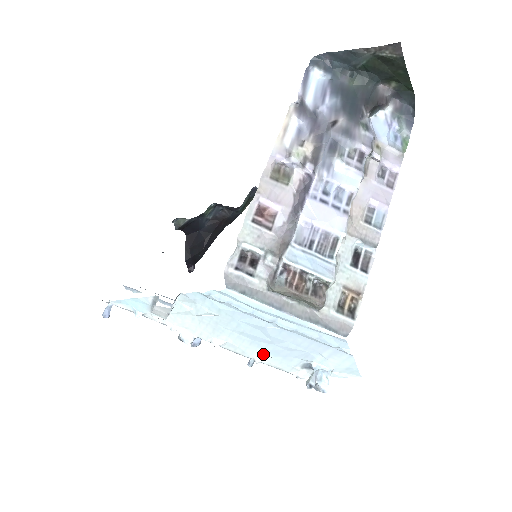
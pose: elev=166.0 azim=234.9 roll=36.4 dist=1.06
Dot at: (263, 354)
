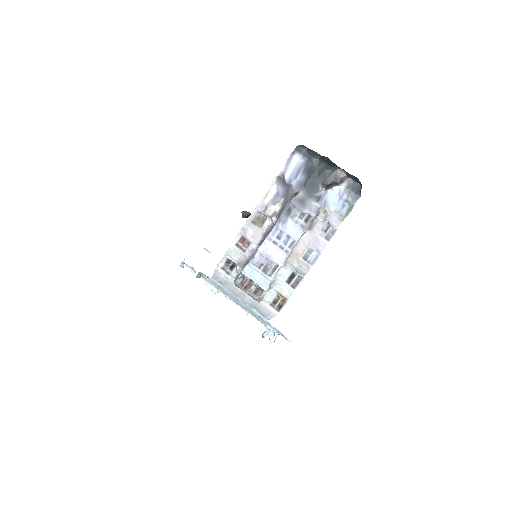
Dot at: (247, 311)
